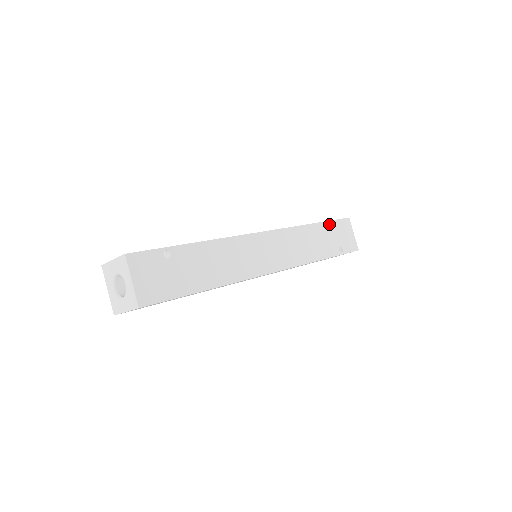
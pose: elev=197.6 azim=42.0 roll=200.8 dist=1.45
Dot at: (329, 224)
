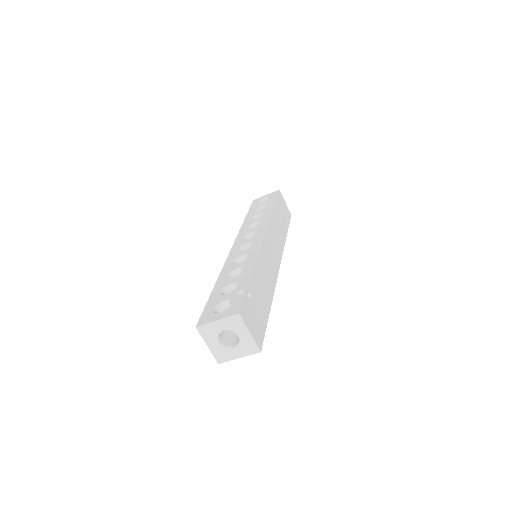
Dot at: (277, 203)
